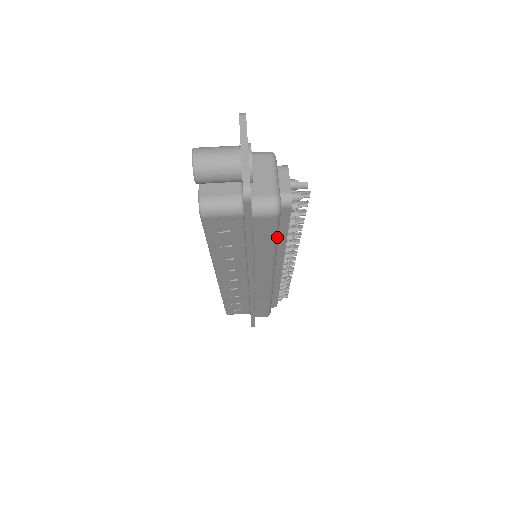
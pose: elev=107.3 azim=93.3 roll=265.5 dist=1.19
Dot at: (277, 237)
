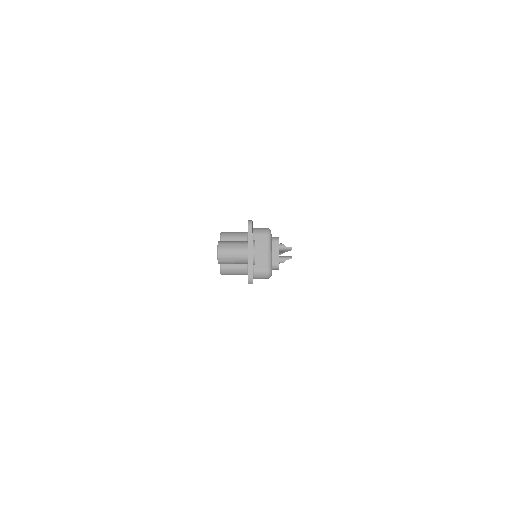
Dot at: occluded
